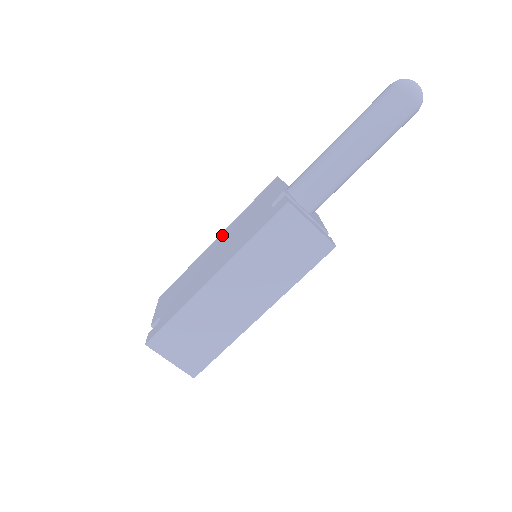
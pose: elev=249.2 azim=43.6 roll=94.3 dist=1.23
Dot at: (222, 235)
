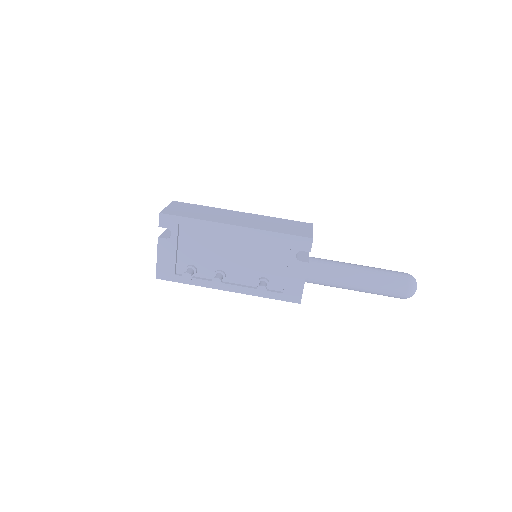
Dot at: occluded
